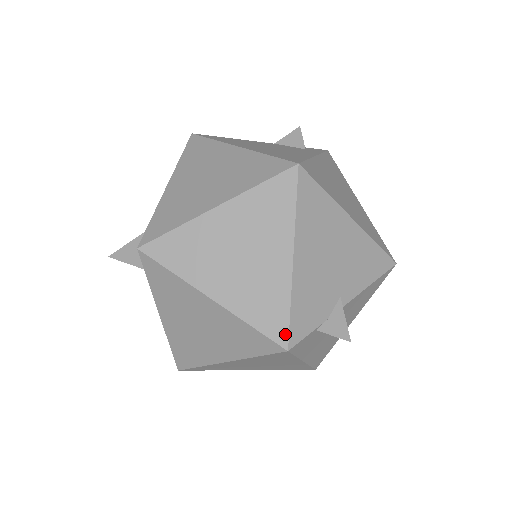
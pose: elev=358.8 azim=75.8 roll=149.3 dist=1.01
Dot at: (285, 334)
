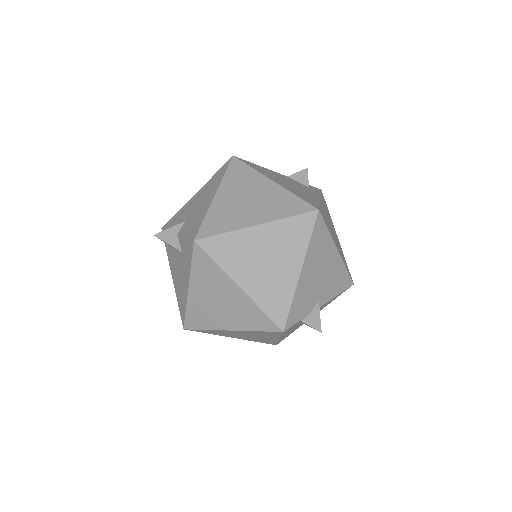
Dot at: (284, 320)
